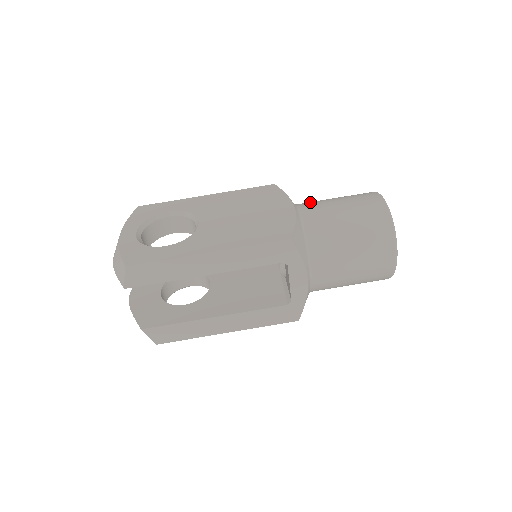
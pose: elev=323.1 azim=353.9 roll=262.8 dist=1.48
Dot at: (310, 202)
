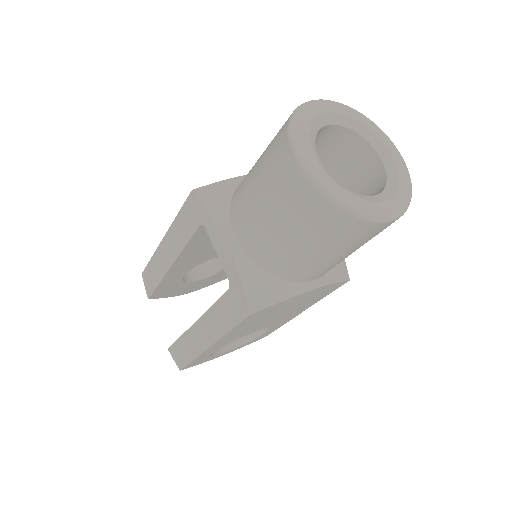
Dot at: occluded
